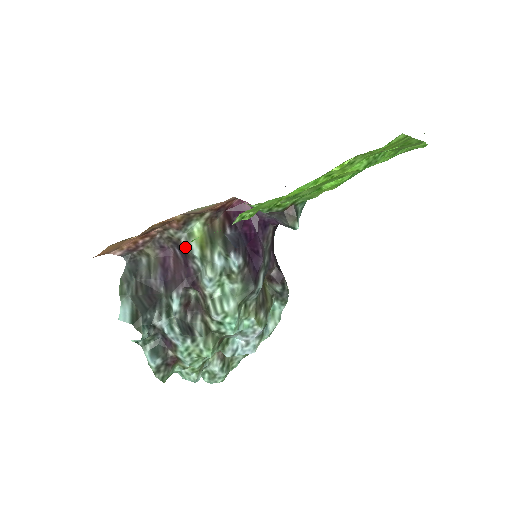
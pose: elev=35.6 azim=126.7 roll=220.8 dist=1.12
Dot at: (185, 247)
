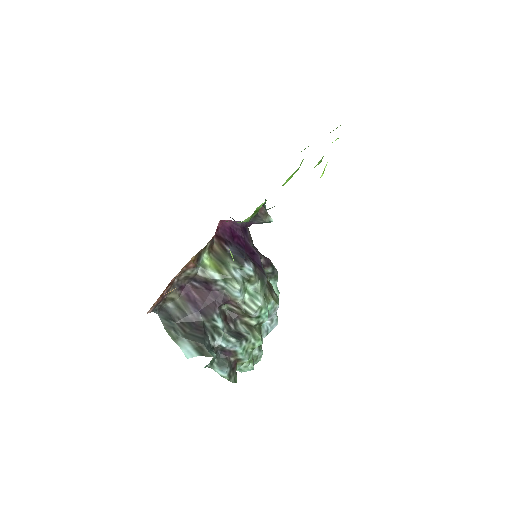
Dot at: (205, 277)
